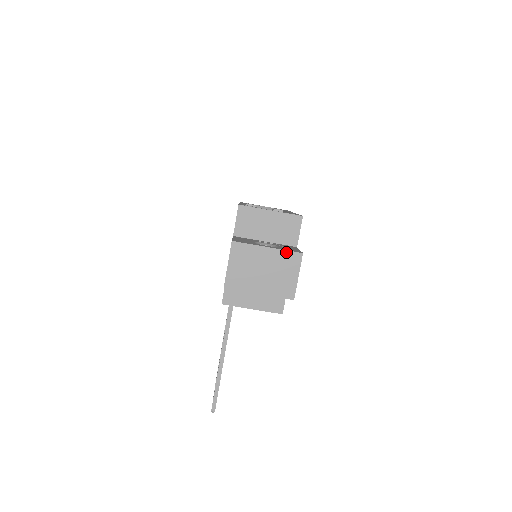
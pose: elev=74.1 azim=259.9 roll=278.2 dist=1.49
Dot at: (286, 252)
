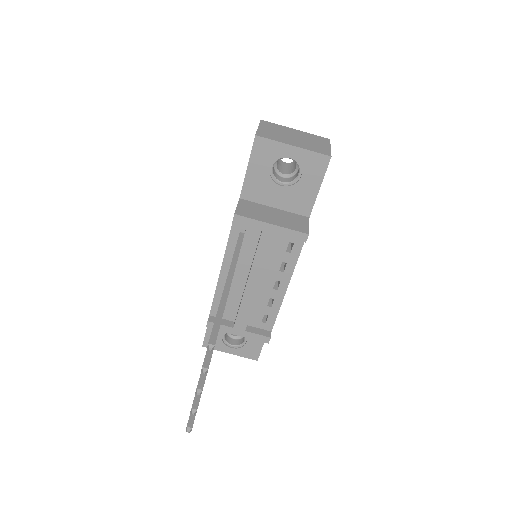
Dot at: (314, 135)
